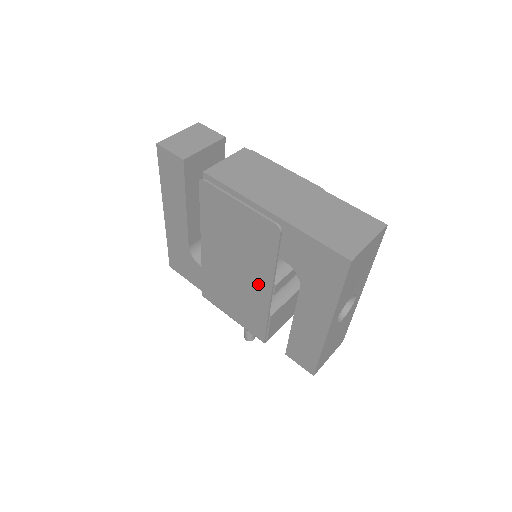
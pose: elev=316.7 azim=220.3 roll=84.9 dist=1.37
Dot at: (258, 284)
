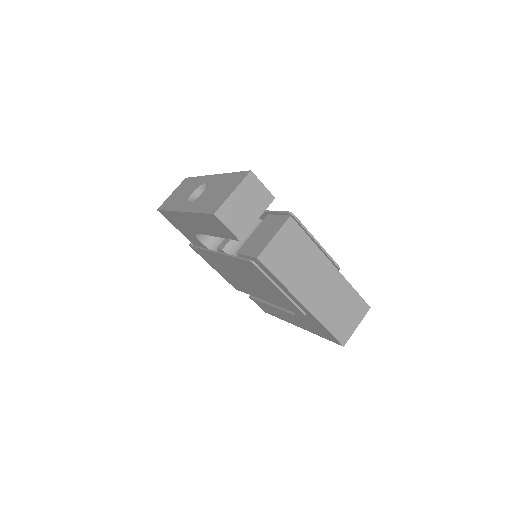
Dot at: (259, 294)
